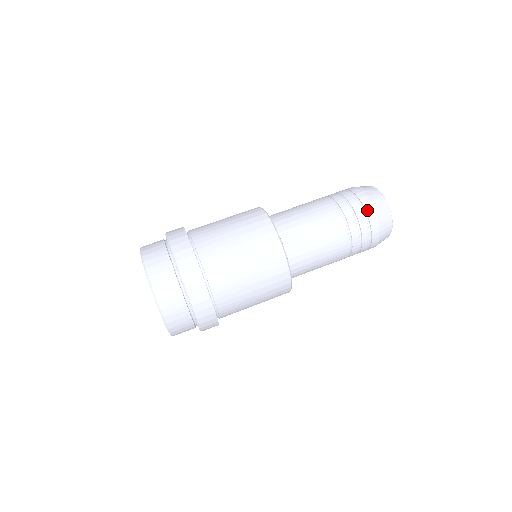
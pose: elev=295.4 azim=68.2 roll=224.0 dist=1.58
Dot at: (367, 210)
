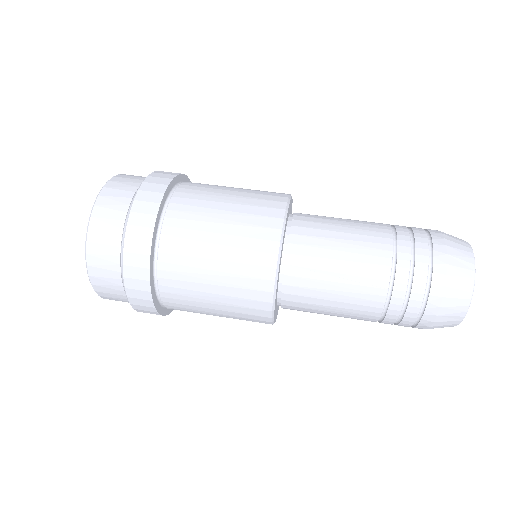
Dot at: (432, 233)
